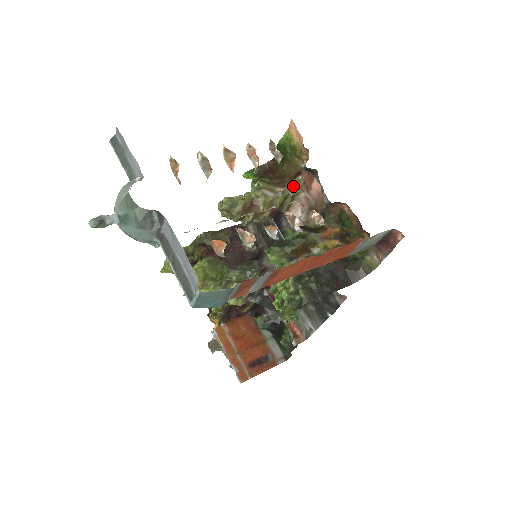
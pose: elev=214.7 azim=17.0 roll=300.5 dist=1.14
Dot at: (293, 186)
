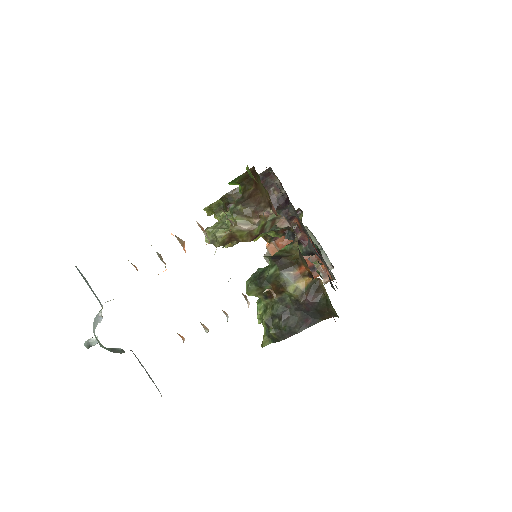
Dot at: (268, 215)
